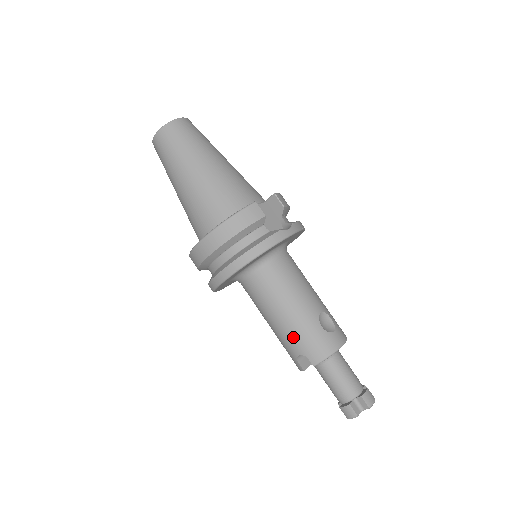
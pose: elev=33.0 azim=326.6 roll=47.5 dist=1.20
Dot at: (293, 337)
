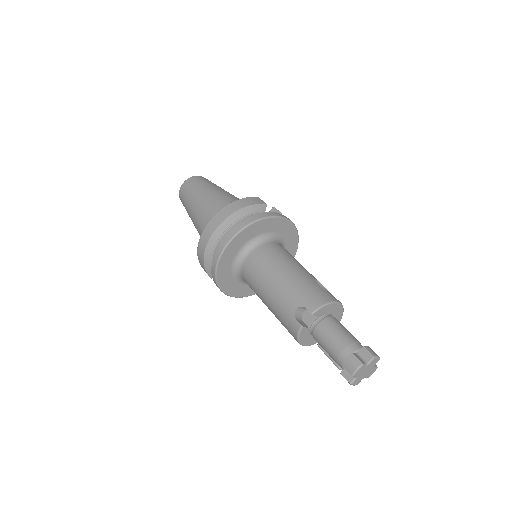
Dot at: (290, 292)
